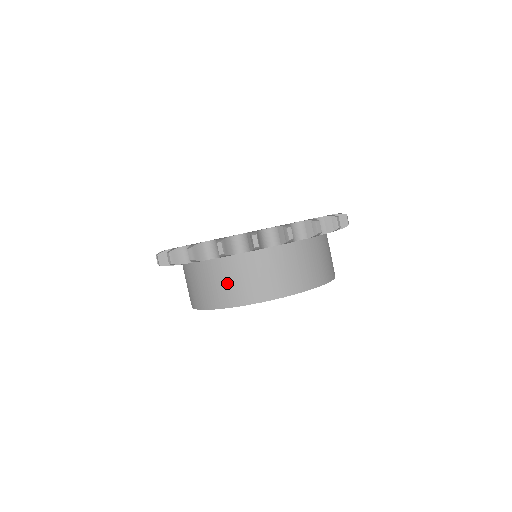
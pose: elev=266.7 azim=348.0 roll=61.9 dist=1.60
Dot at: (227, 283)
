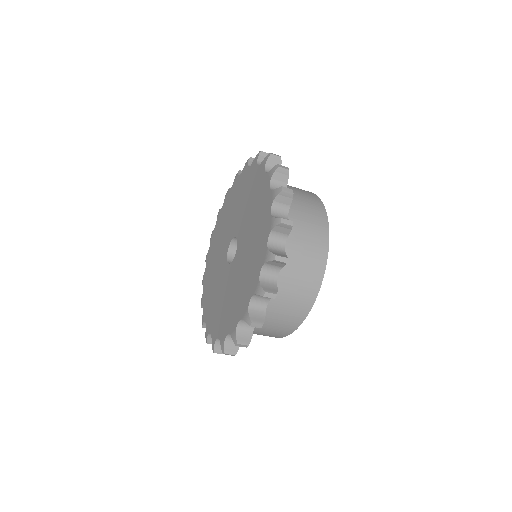
Dot at: occluded
